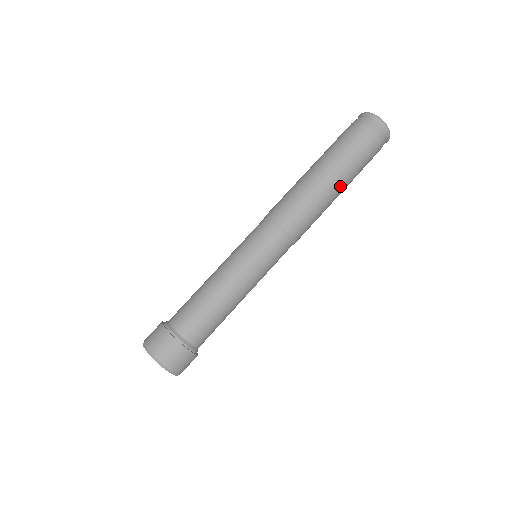
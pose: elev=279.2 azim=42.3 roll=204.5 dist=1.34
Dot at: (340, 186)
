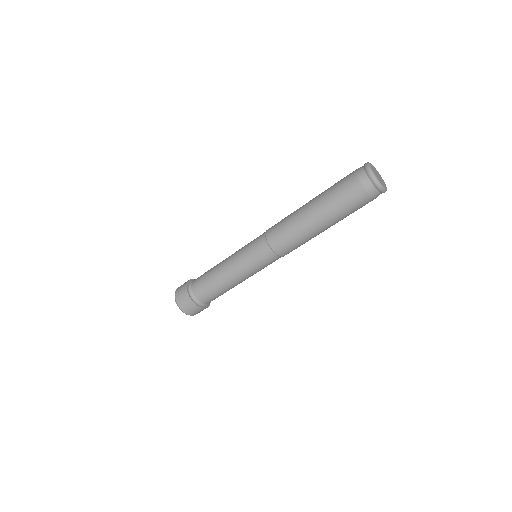
Dot at: (326, 225)
